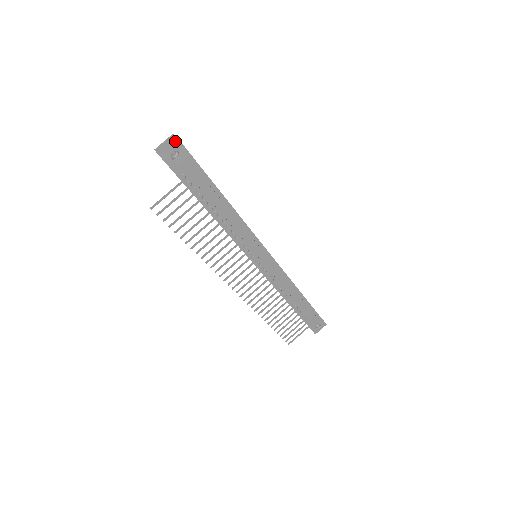
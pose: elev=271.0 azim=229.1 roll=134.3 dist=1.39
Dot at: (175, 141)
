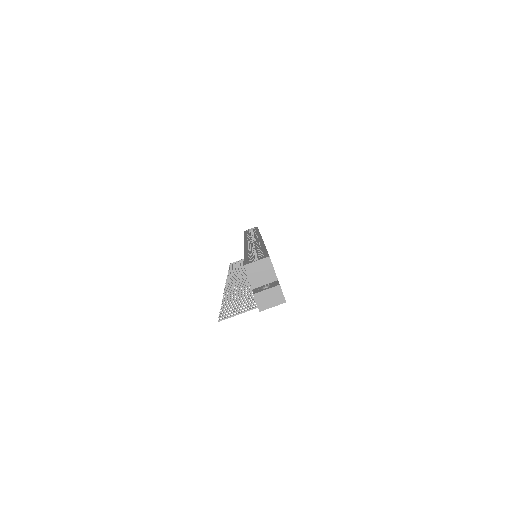
Dot at: (282, 302)
